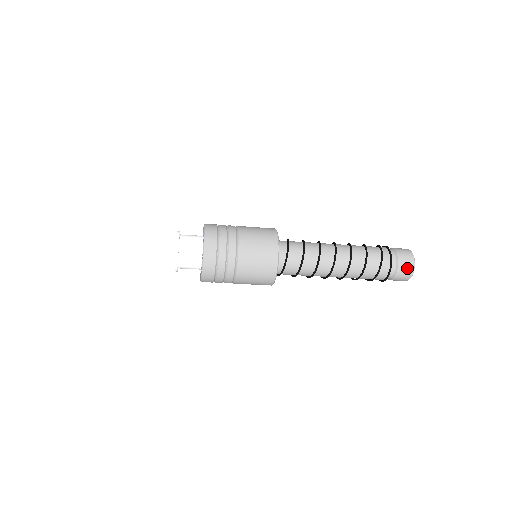
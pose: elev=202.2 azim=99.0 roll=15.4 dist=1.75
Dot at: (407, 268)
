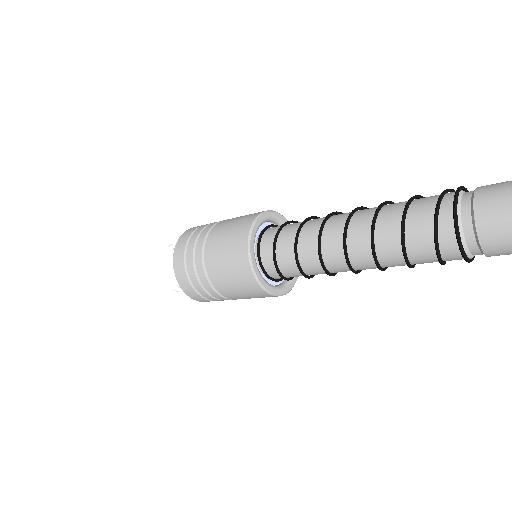
Dot at: (505, 244)
